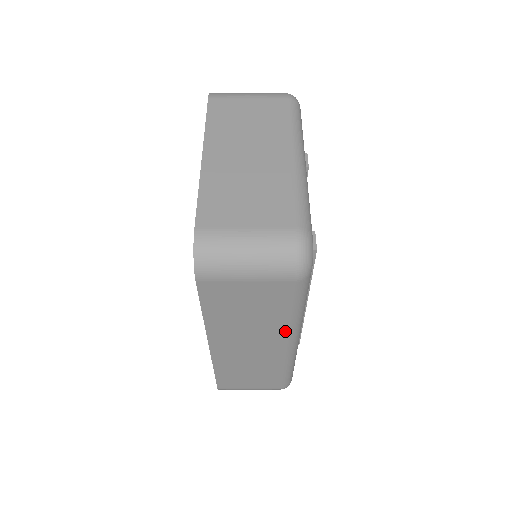
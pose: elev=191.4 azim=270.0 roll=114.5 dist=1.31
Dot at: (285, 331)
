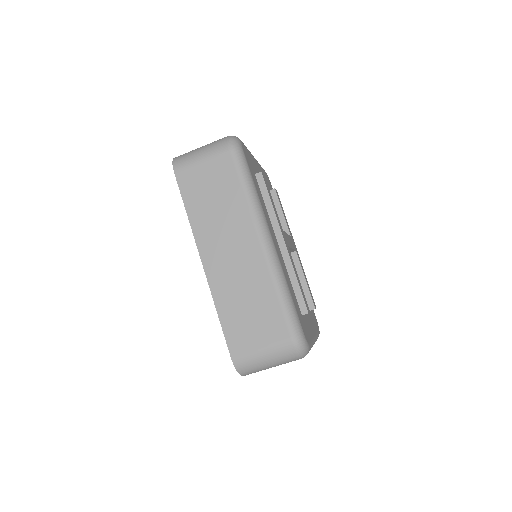
Dot at: (249, 217)
